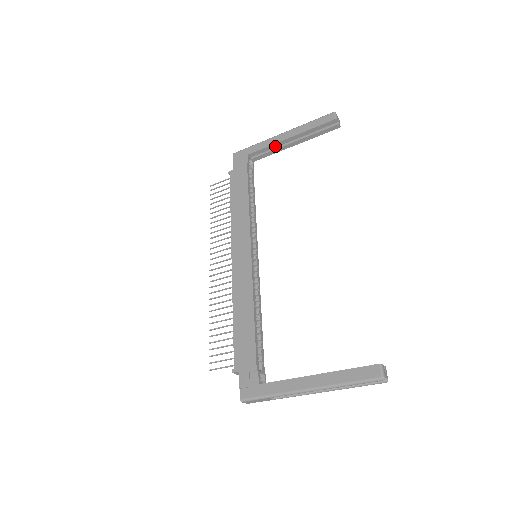
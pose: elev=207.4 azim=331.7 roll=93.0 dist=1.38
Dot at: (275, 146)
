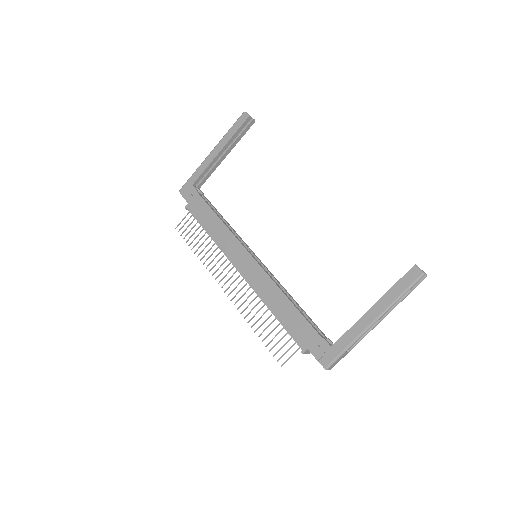
Dot at: (211, 165)
